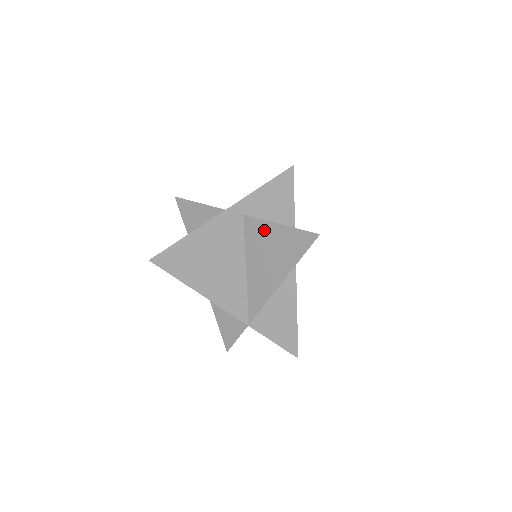
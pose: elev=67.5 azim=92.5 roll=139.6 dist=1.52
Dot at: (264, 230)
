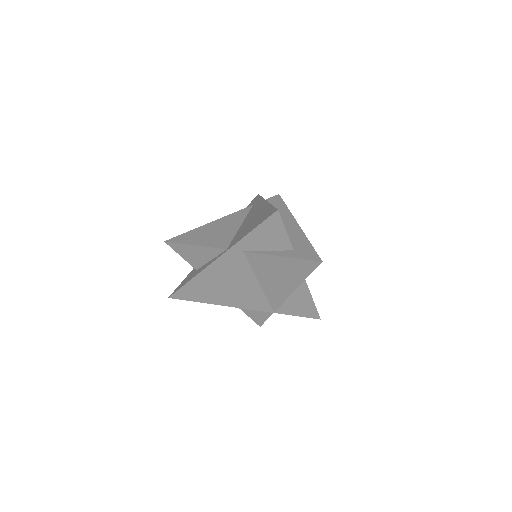
Dot at: (268, 261)
